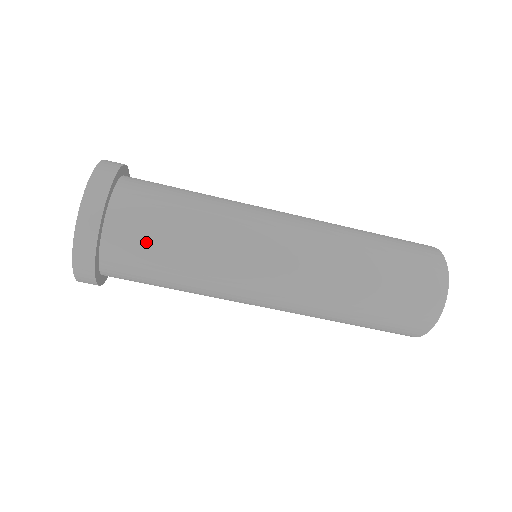
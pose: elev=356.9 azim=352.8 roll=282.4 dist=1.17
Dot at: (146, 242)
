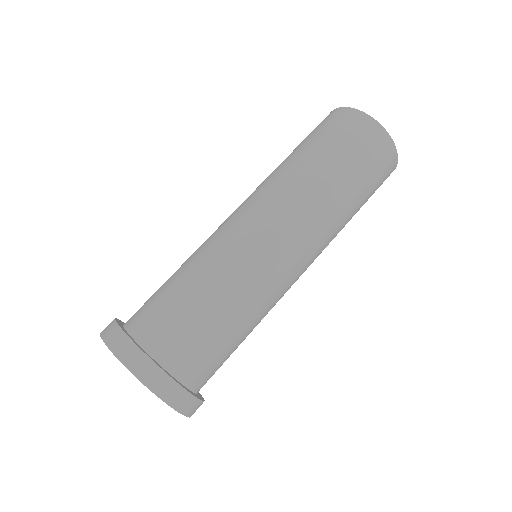
Dot at: (200, 342)
